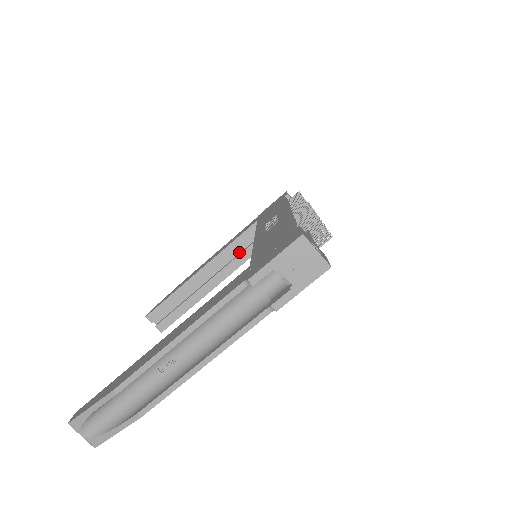
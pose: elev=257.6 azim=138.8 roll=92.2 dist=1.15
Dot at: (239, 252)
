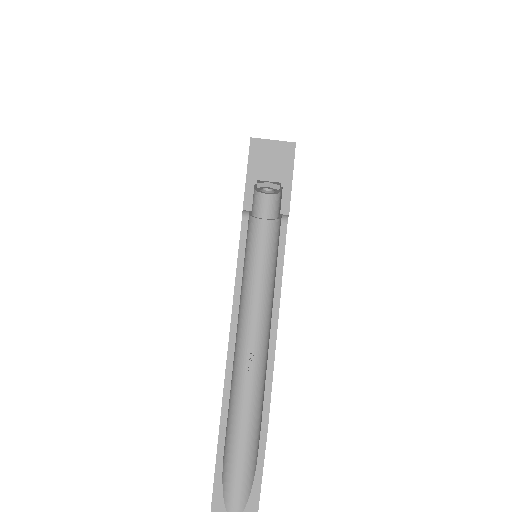
Dot at: occluded
